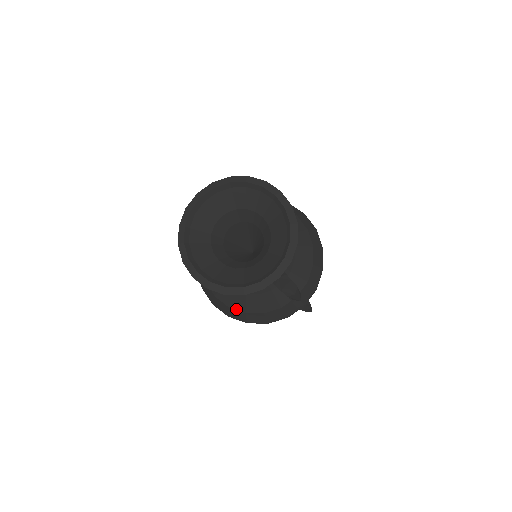
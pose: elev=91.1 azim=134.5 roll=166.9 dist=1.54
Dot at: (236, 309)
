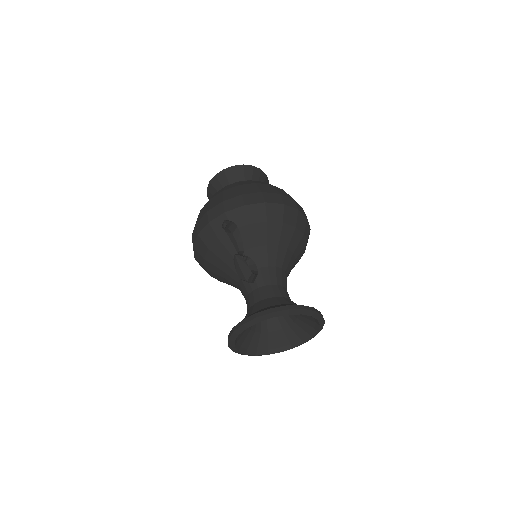
Dot at: occluded
